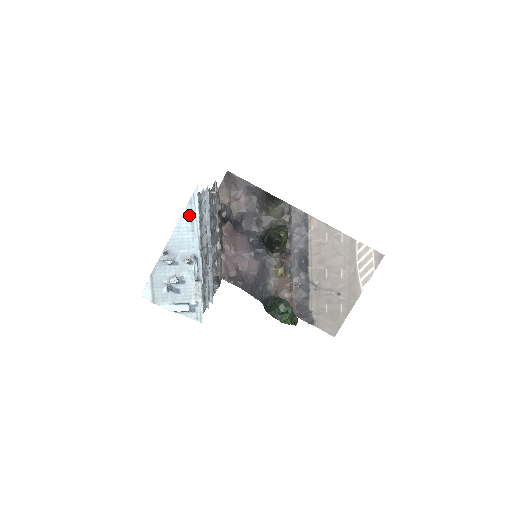
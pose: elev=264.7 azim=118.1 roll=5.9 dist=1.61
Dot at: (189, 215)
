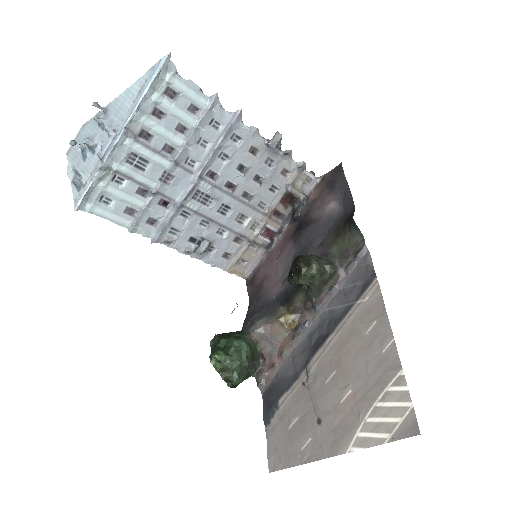
Dot at: (144, 82)
